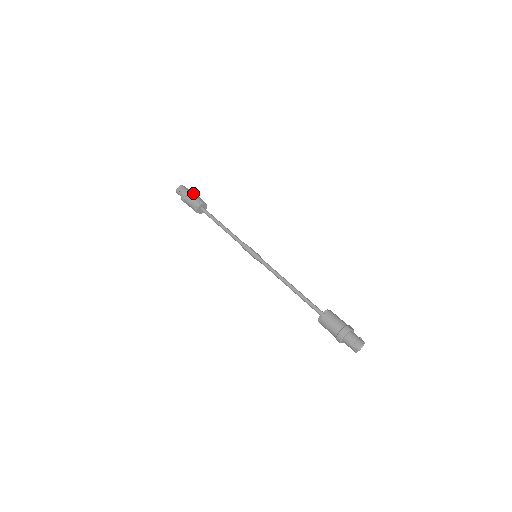
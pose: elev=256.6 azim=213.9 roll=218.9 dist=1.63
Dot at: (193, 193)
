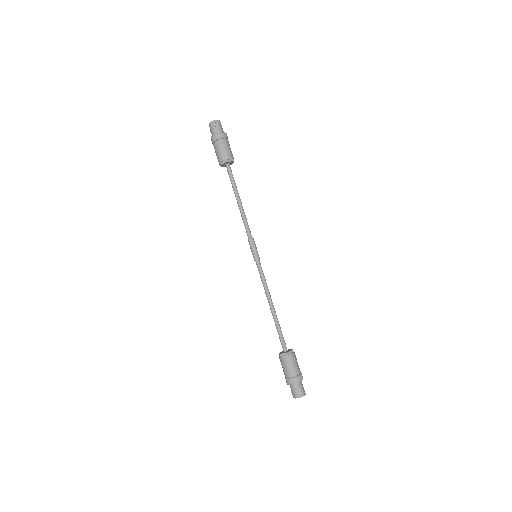
Dot at: (228, 141)
